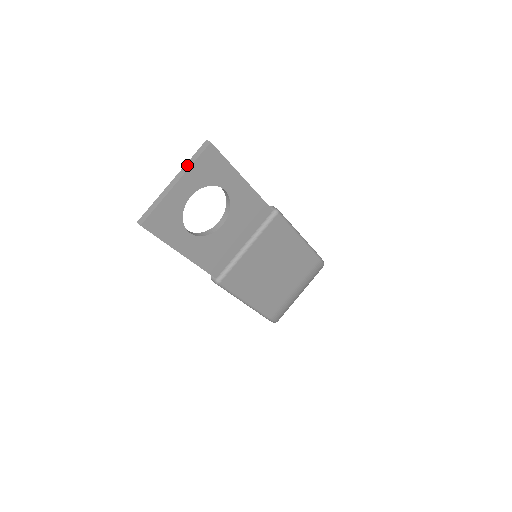
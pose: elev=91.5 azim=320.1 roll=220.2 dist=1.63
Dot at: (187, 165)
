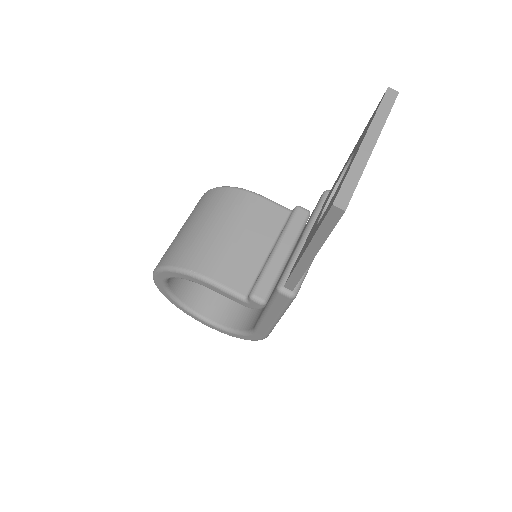
Dot at: (378, 120)
